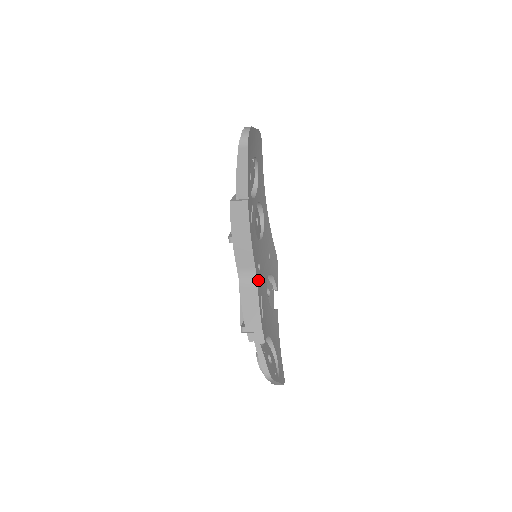
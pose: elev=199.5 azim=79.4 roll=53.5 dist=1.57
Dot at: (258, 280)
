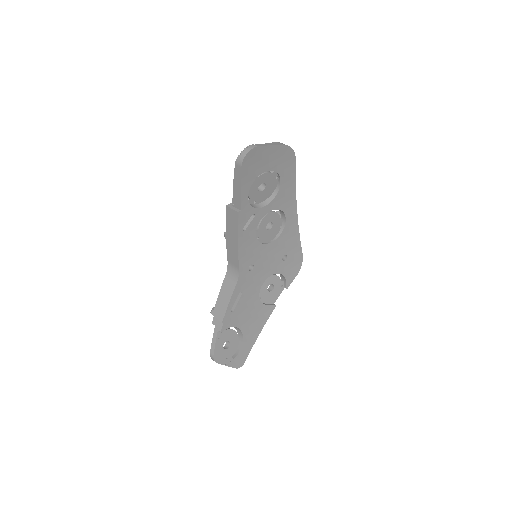
Dot at: (242, 279)
